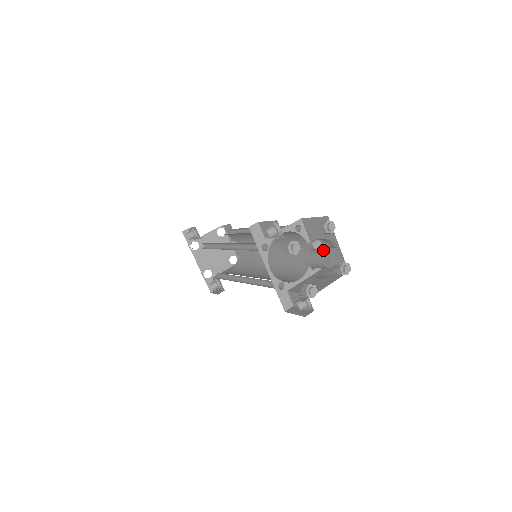
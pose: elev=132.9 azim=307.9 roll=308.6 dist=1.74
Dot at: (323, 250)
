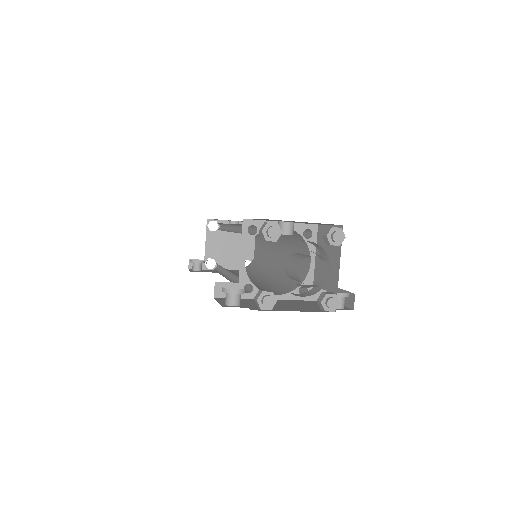
Dot at: (293, 270)
